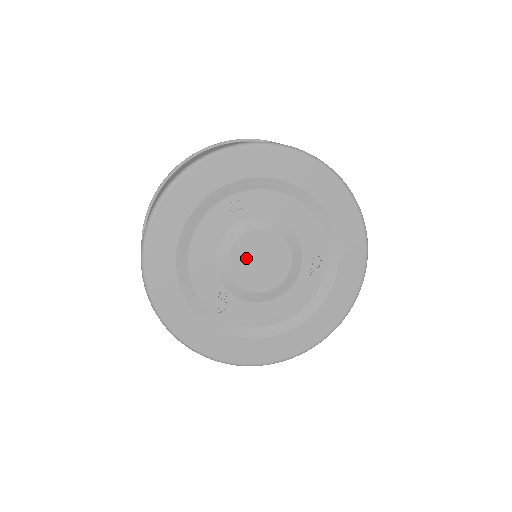
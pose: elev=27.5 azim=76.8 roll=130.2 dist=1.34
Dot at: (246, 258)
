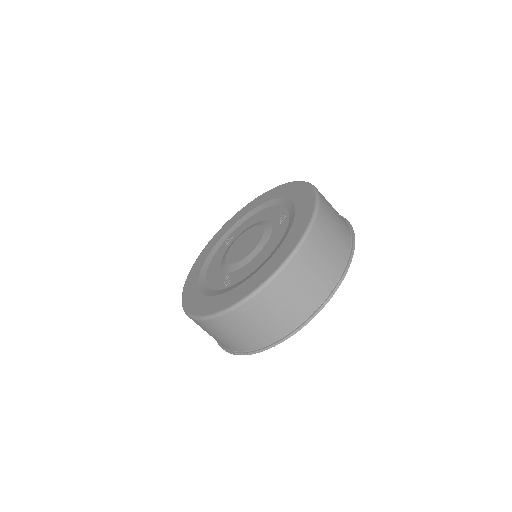
Dot at: (236, 250)
